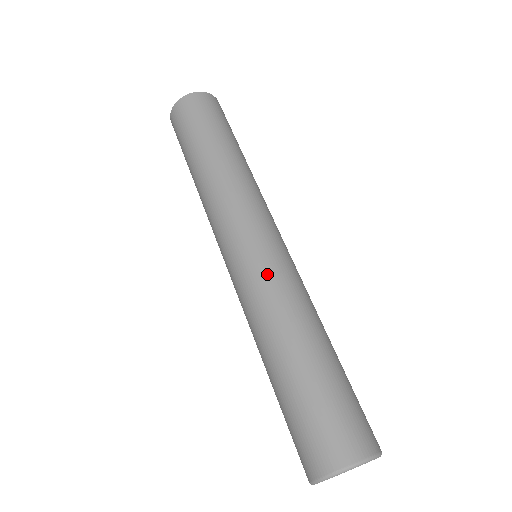
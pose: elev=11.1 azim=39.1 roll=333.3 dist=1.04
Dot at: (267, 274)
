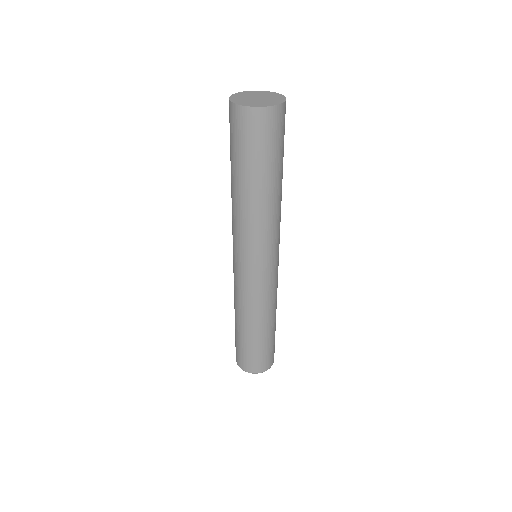
Dot at: (236, 285)
